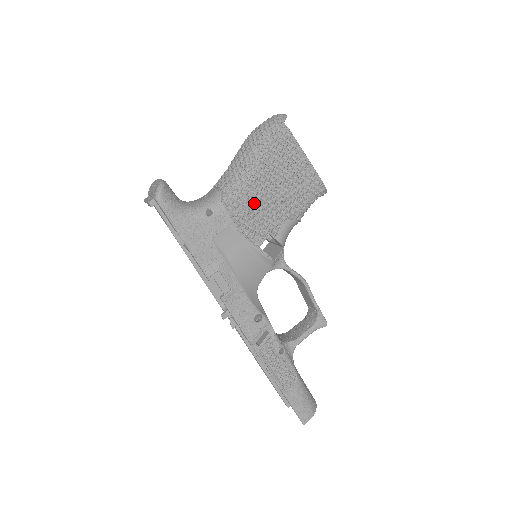
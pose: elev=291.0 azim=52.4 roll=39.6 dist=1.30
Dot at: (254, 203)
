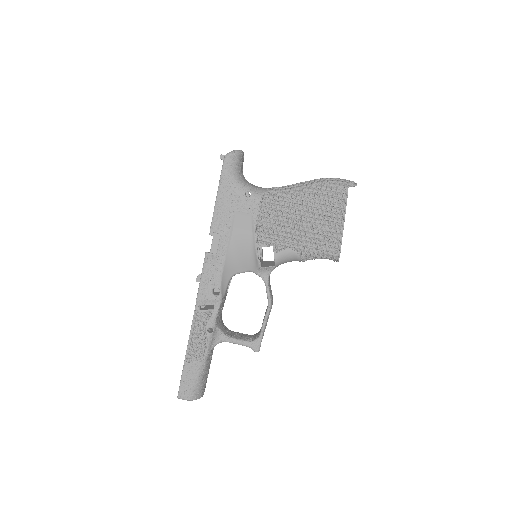
Dot at: (281, 216)
